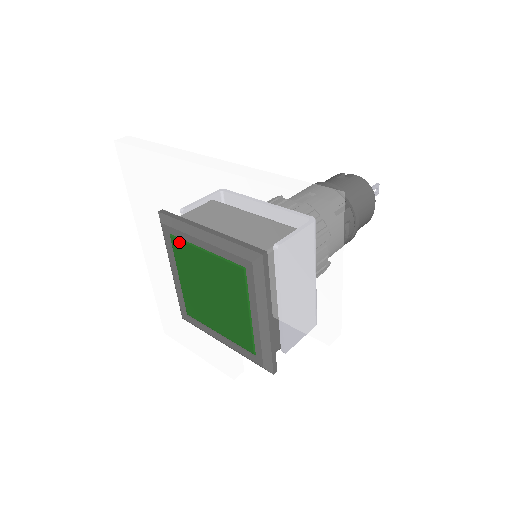
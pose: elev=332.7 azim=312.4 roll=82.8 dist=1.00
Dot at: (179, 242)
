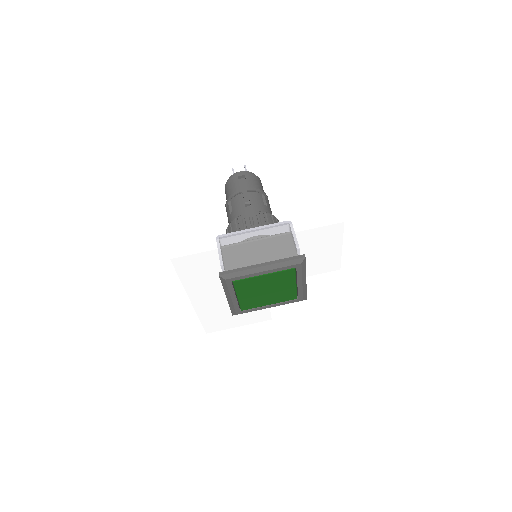
Dot at: (242, 281)
